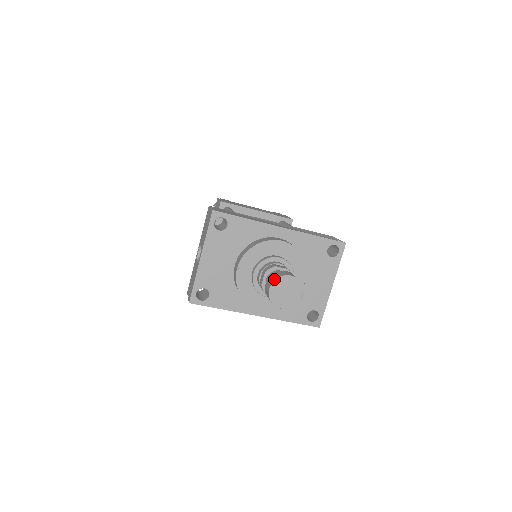
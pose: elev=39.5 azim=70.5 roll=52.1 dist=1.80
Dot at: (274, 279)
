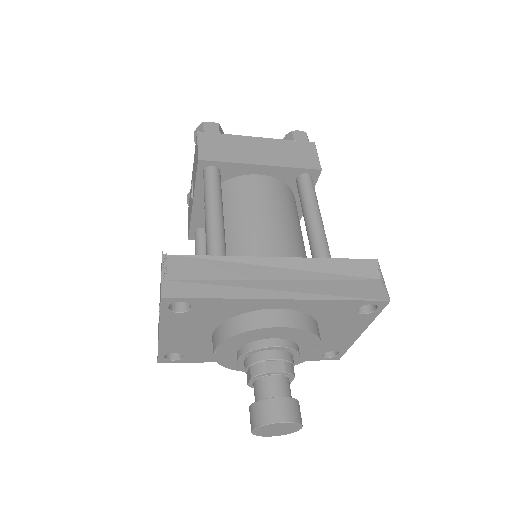
Dot at: (258, 424)
